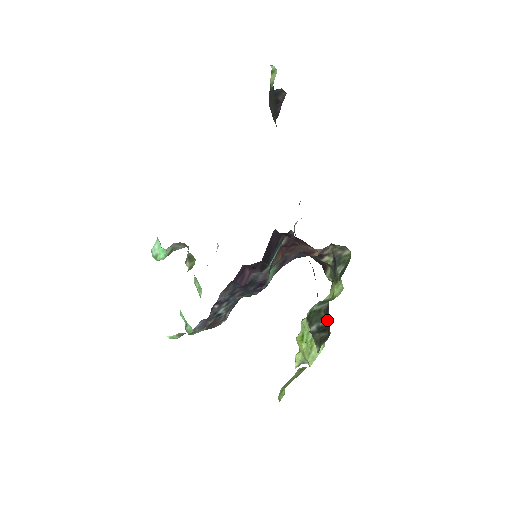
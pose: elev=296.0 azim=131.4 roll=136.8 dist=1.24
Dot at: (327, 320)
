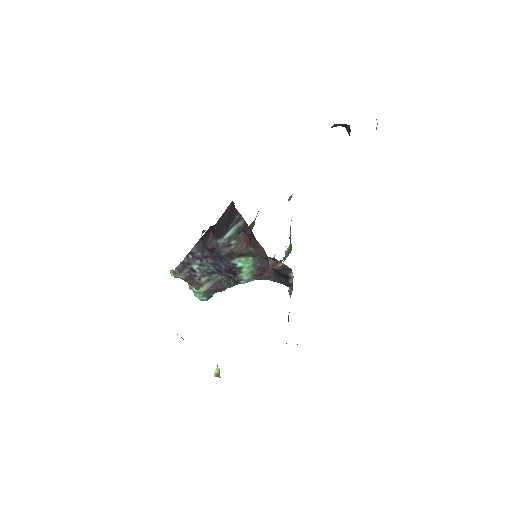
Dot at: occluded
